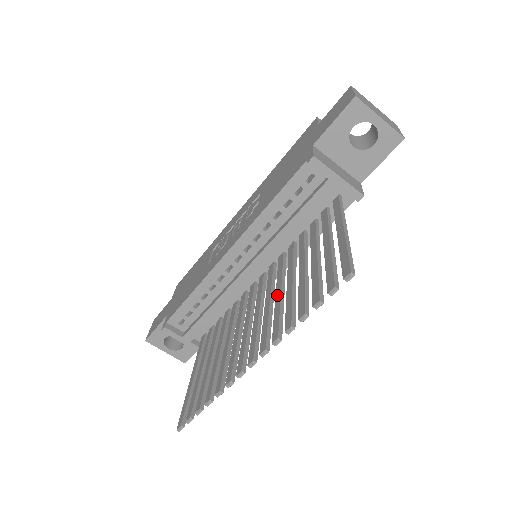
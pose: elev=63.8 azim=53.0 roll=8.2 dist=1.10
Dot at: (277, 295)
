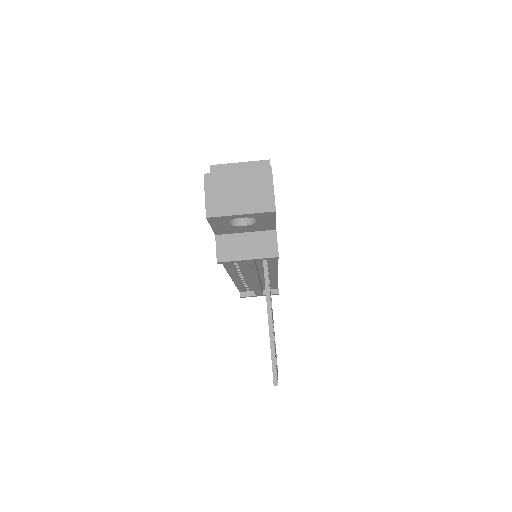
Dot at: occluded
